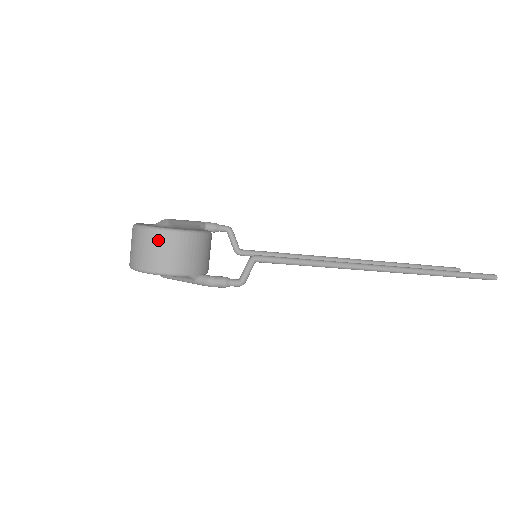
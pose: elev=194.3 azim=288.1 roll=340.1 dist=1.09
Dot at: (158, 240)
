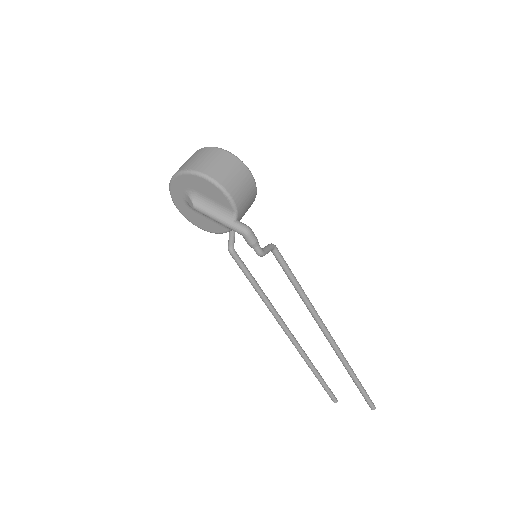
Dot at: (235, 165)
